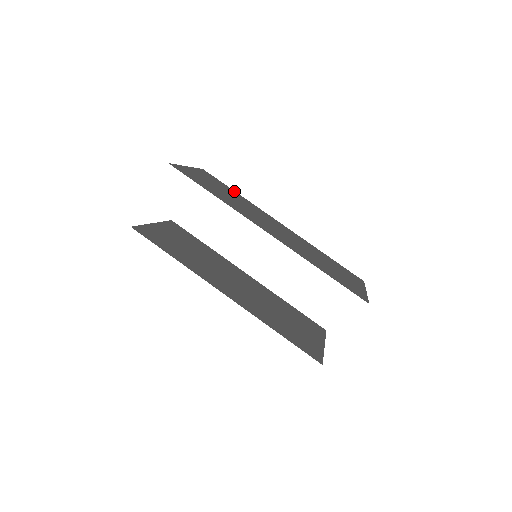
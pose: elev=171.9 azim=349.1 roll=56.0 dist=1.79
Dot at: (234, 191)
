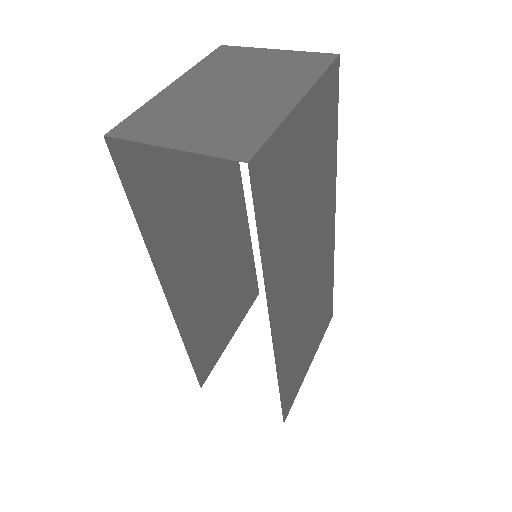
Dot at: (336, 135)
